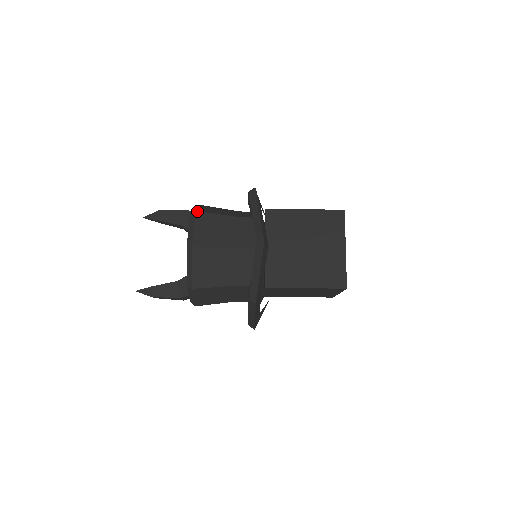
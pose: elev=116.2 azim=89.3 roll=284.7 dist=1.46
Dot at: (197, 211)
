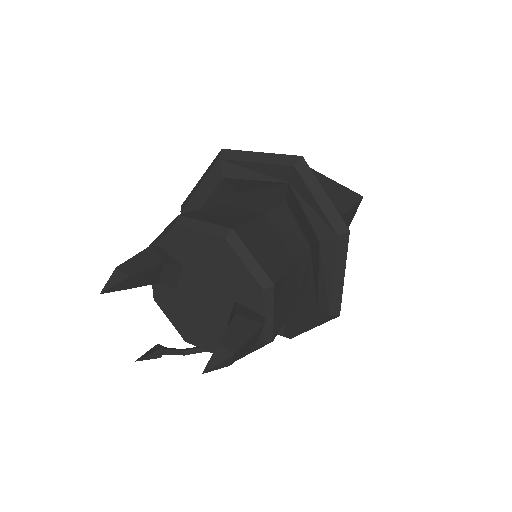
Dot at: (180, 214)
